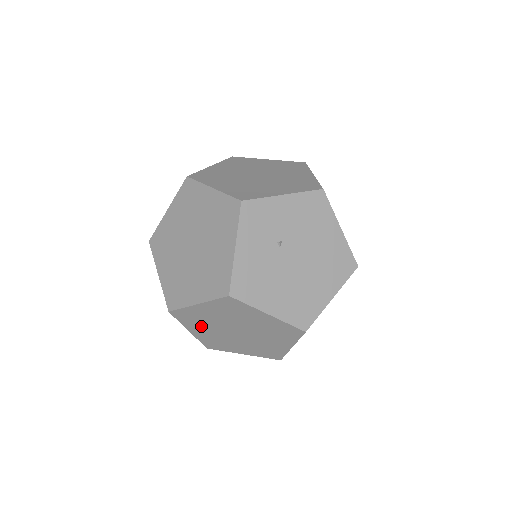
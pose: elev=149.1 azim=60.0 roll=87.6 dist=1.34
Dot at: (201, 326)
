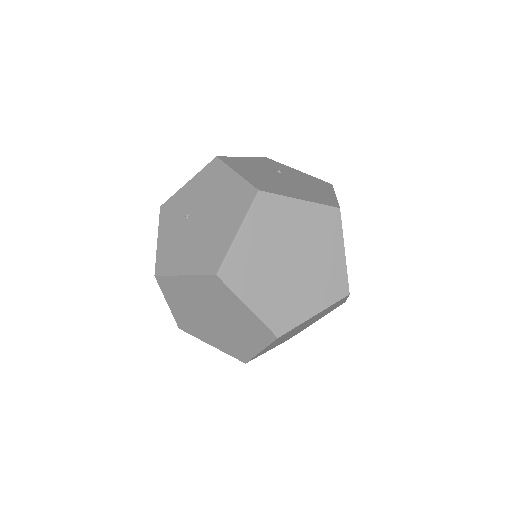
Dot at: (203, 331)
